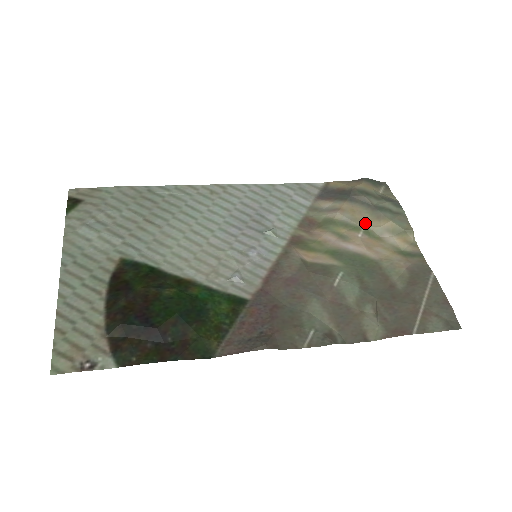
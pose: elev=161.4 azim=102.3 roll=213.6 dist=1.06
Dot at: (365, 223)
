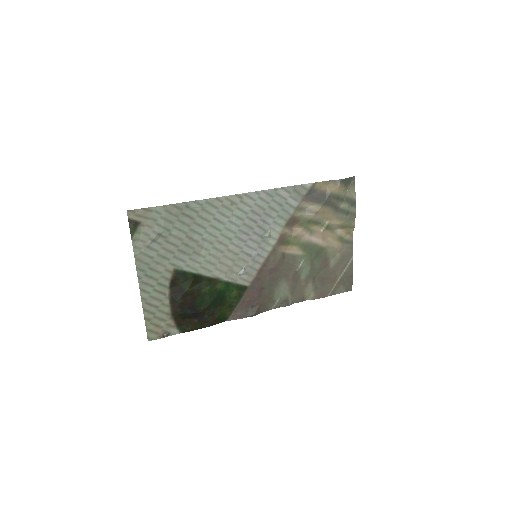
Dot at: (328, 221)
